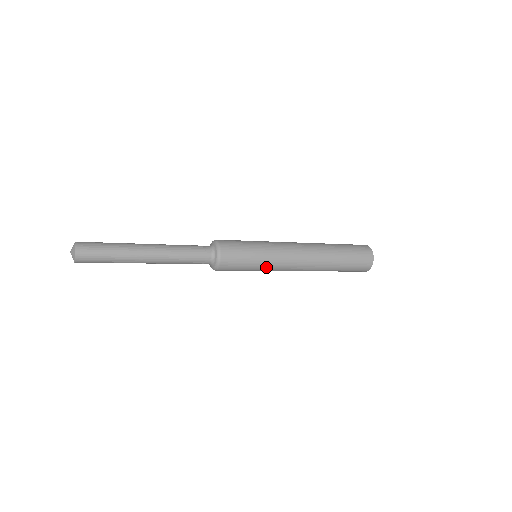
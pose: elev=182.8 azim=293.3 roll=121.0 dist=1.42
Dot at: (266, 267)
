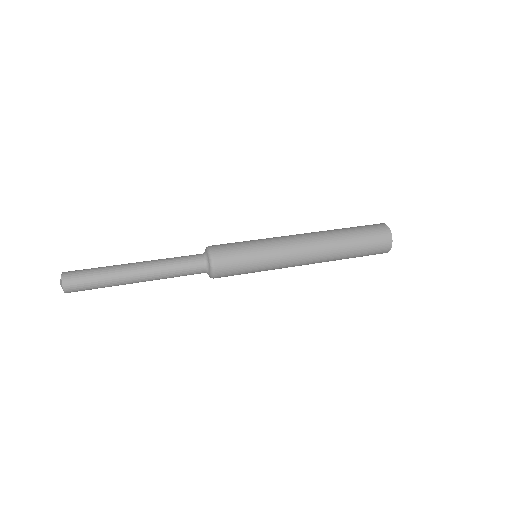
Dot at: occluded
